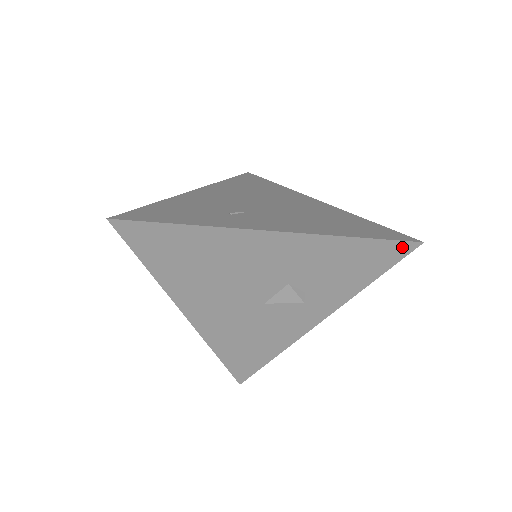
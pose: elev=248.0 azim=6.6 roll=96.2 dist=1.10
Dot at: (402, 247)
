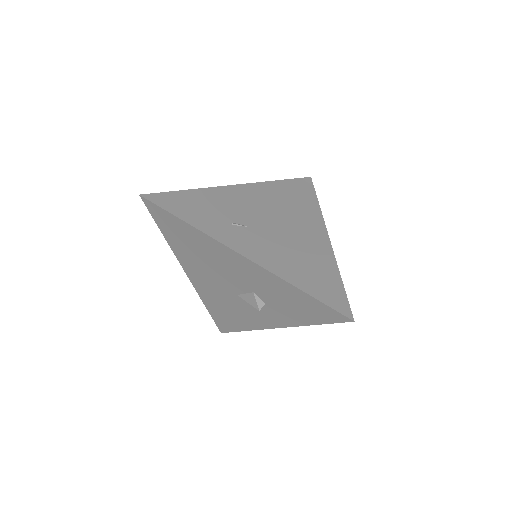
Dot at: (337, 315)
